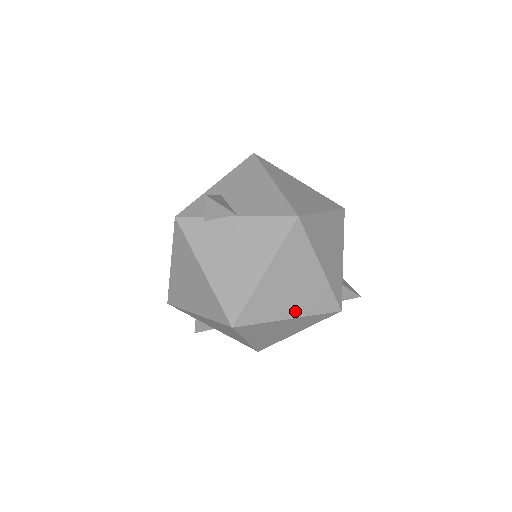
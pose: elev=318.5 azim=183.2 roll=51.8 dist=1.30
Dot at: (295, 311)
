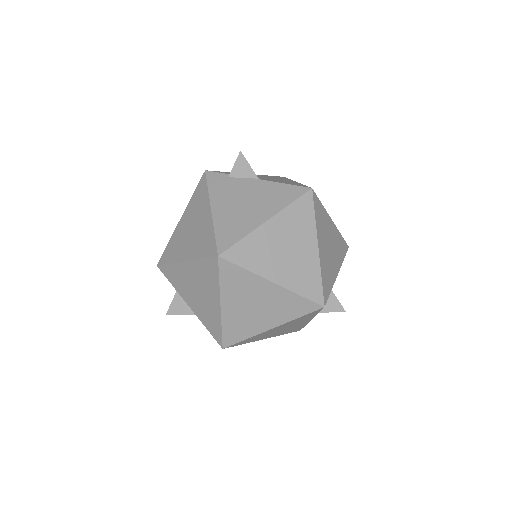
Dot at: (281, 277)
